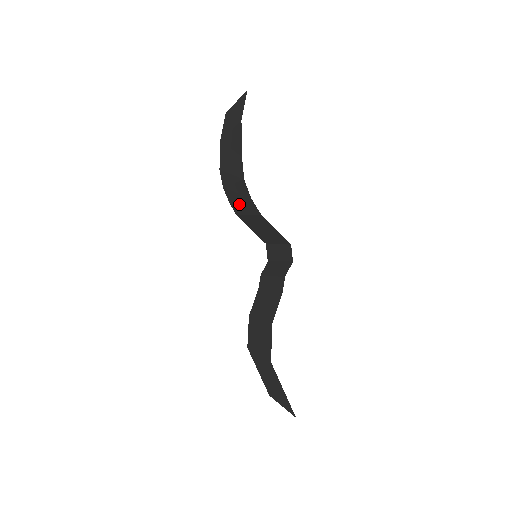
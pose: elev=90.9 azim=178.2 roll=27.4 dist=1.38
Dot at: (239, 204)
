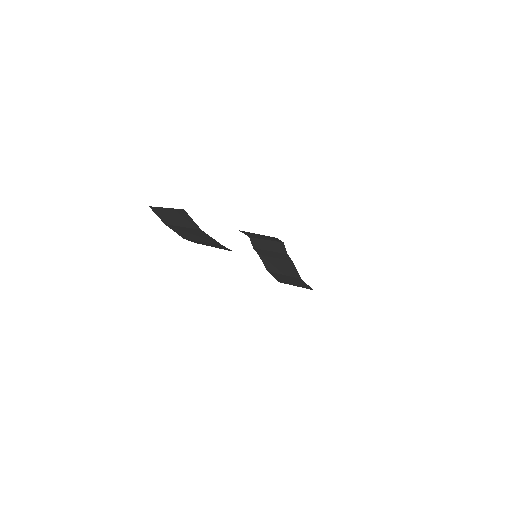
Dot at: occluded
